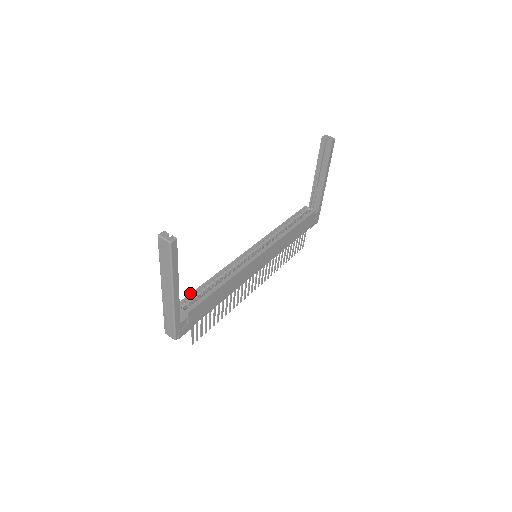
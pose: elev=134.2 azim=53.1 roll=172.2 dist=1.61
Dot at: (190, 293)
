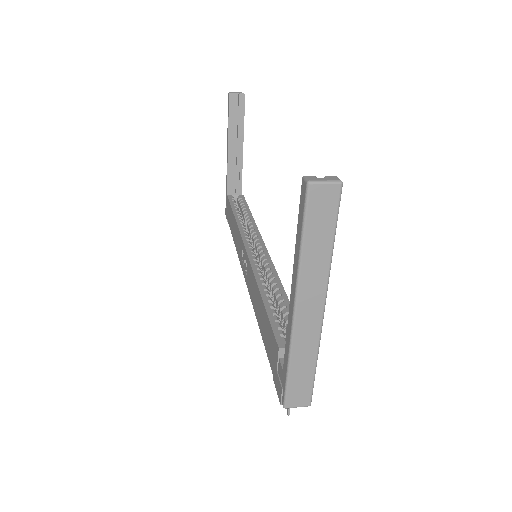
Dot at: (270, 324)
